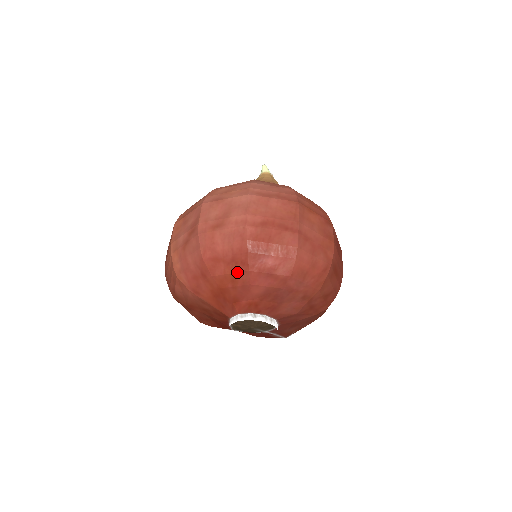
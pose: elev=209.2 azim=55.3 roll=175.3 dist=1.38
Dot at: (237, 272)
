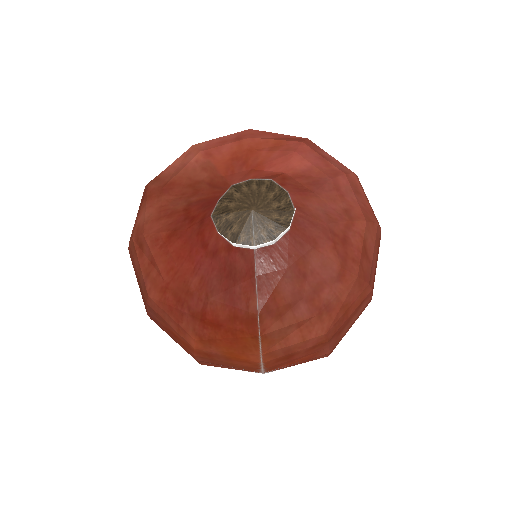
Dot at: (286, 140)
